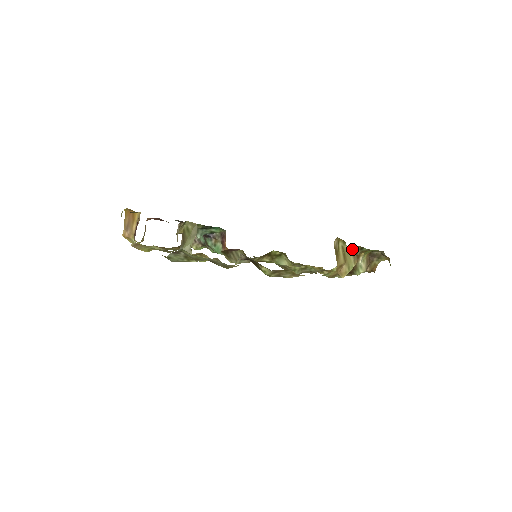
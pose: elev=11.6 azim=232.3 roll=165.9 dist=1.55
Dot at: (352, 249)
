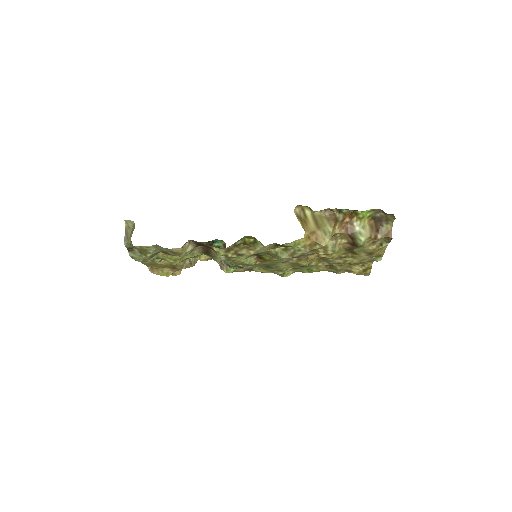
Dot at: (326, 214)
